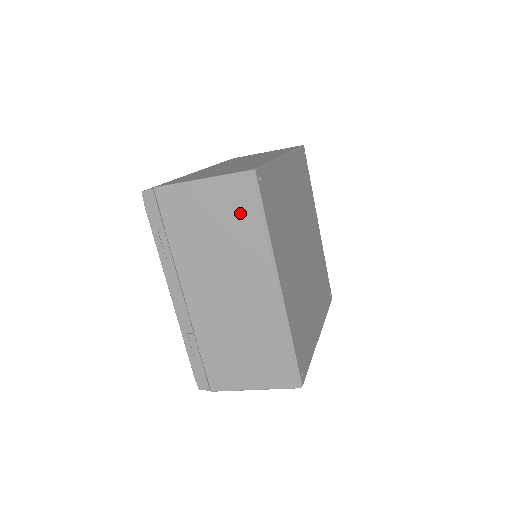
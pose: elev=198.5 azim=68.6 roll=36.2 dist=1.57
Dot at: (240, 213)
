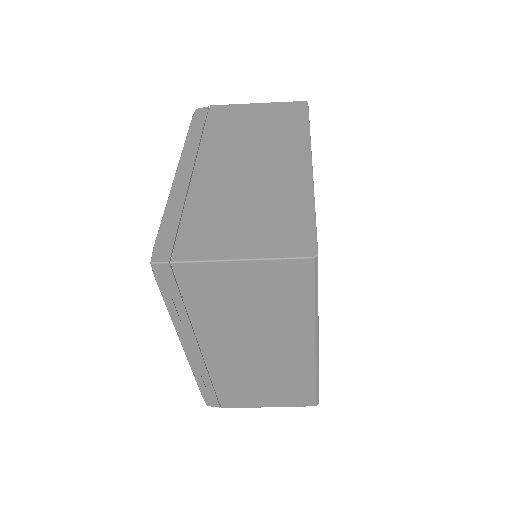
Dot at: (288, 293)
